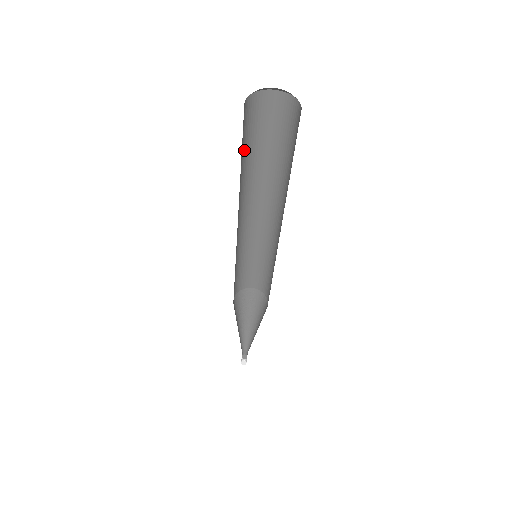
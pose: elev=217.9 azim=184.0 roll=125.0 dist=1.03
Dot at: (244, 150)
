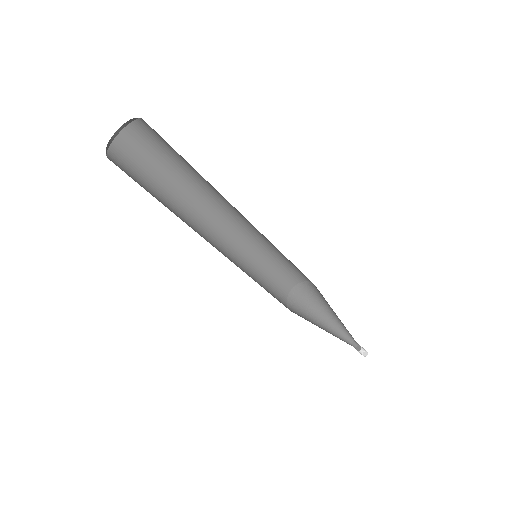
Dot at: (155, 180)
